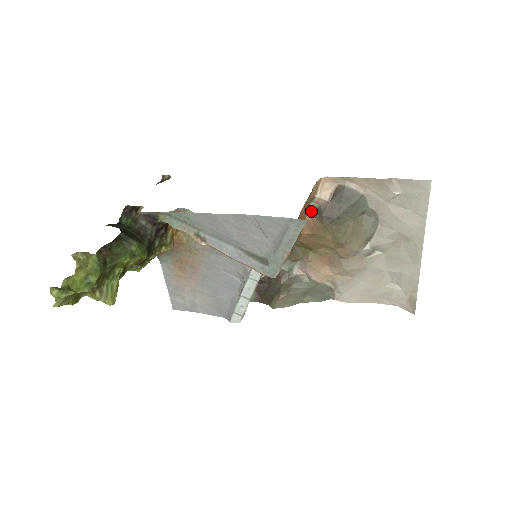
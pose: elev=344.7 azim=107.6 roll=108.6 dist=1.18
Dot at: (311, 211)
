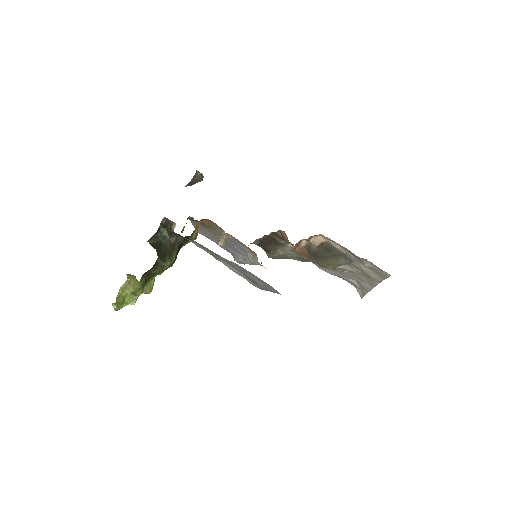
Dot at: (305, 242)
